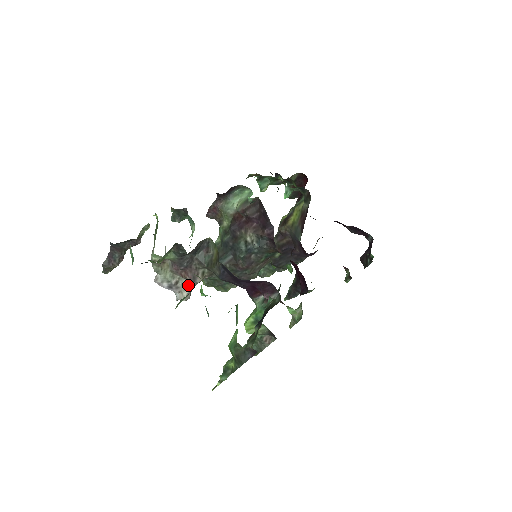
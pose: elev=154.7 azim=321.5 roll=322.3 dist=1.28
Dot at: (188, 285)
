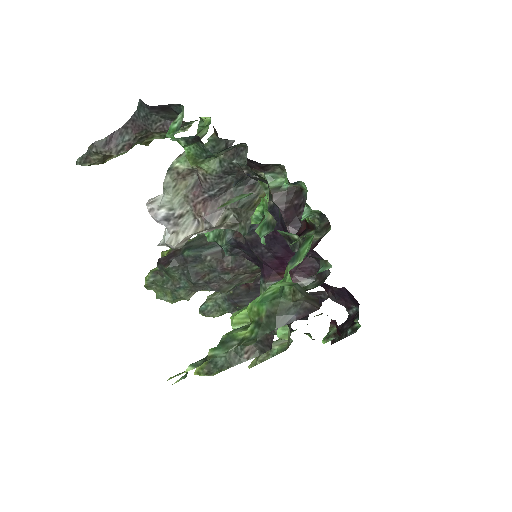
Dot at: (193, 227)
